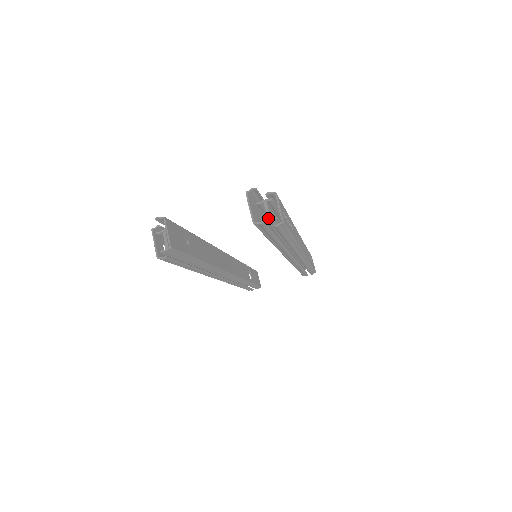
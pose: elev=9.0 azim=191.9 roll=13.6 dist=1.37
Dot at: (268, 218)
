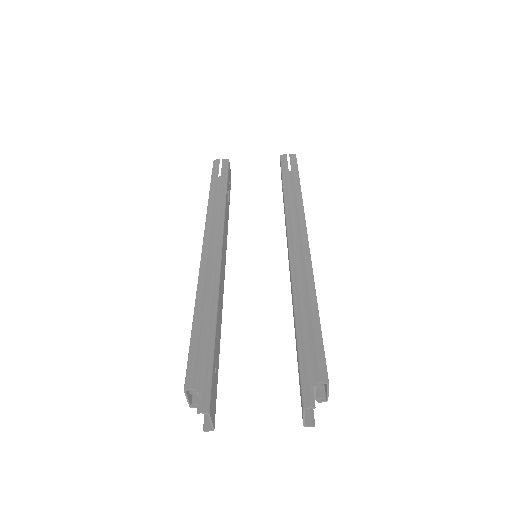
Dot at: (314, 397)
